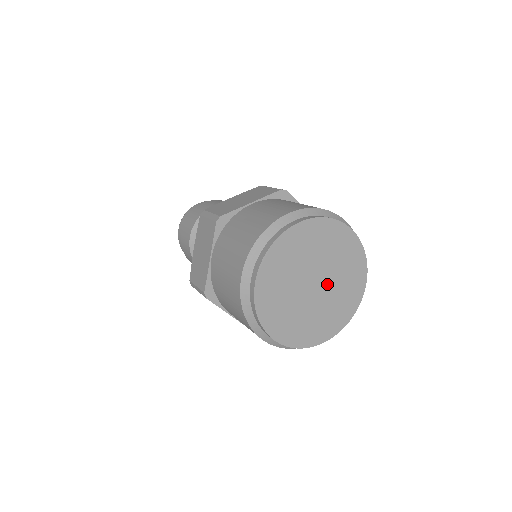
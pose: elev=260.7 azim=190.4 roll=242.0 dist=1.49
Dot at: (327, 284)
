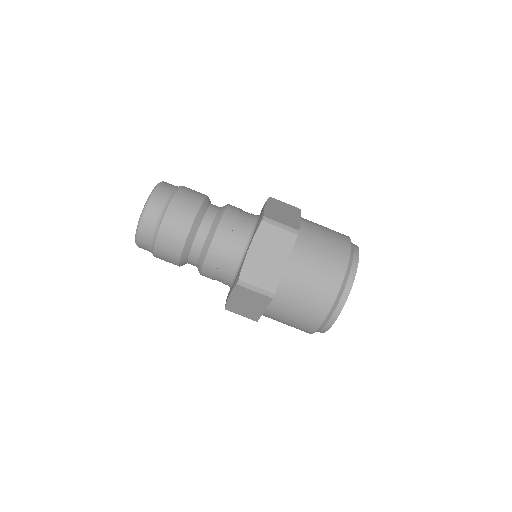
Dot at: occluded
